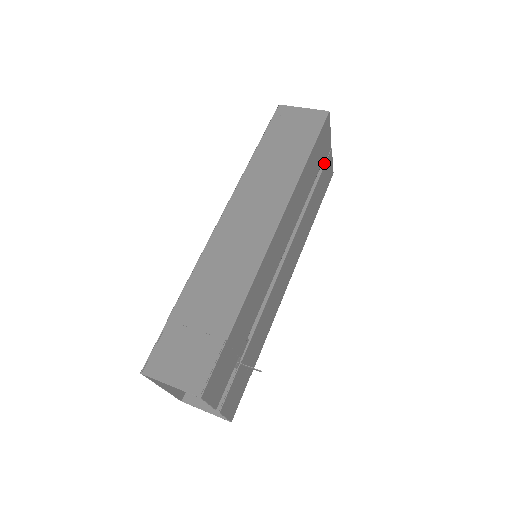
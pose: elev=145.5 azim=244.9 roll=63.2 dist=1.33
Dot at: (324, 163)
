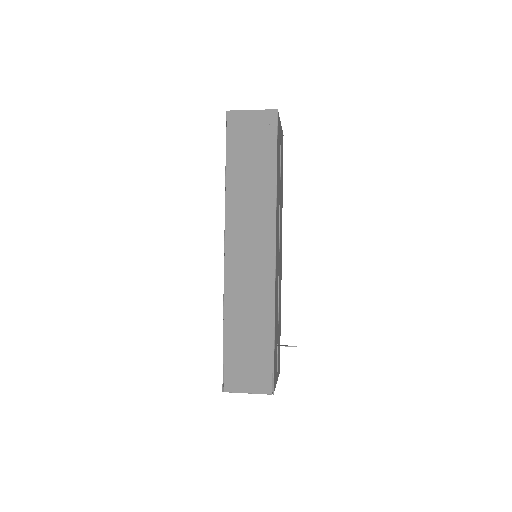
Dot at: (280, 144)
